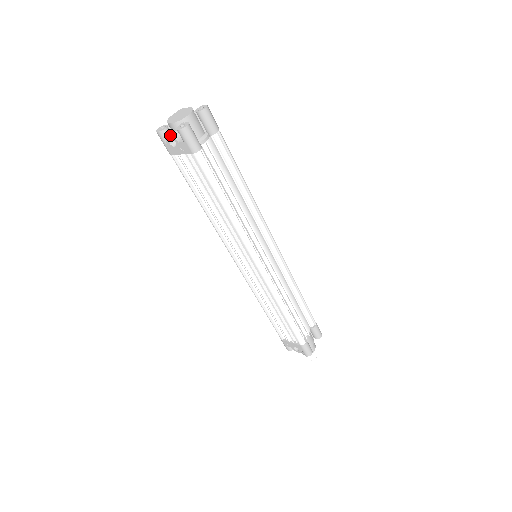
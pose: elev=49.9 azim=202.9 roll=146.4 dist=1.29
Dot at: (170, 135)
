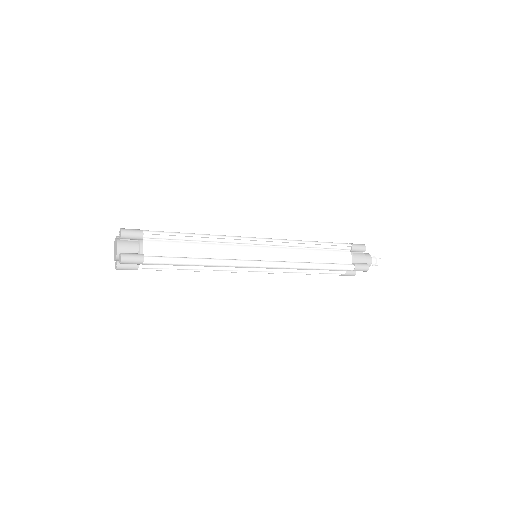
Dot at: occluded
